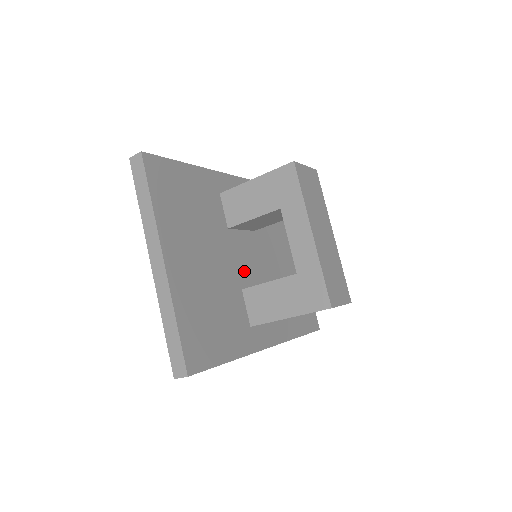
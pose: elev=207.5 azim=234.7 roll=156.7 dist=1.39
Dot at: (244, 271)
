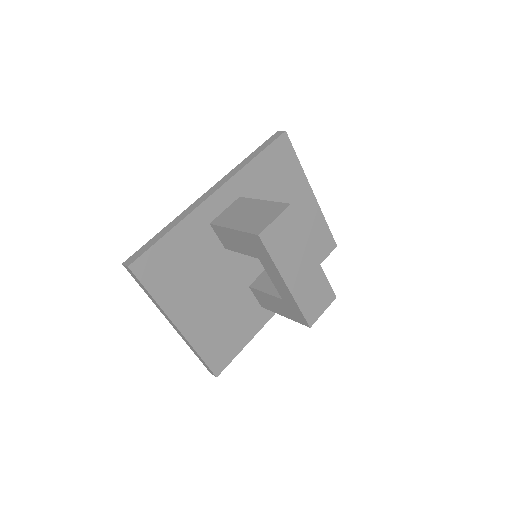
Dot at: (248, 269)
